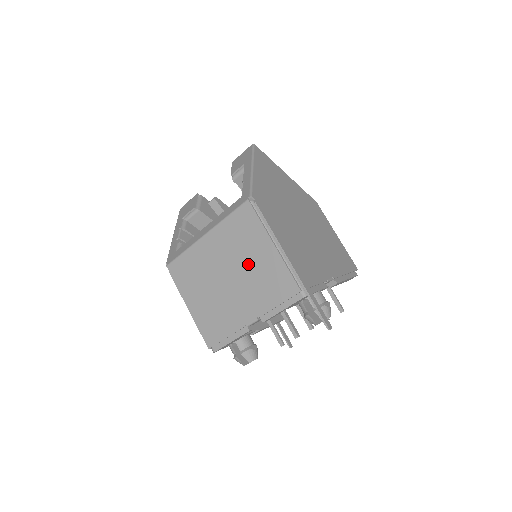
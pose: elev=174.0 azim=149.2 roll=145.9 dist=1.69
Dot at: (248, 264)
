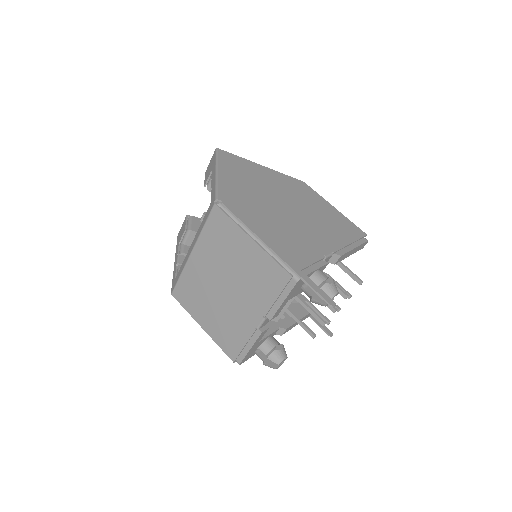
Dot at: (237, 267)
